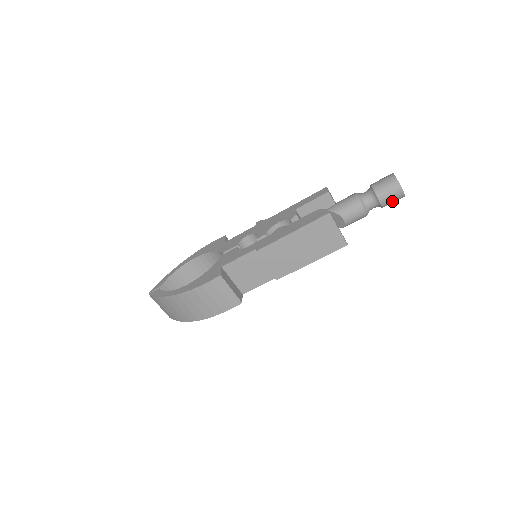
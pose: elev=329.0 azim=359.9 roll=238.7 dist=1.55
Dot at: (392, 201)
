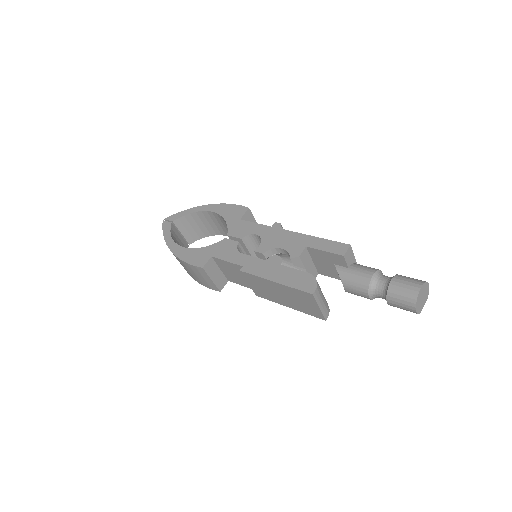
Dot at: occluded
